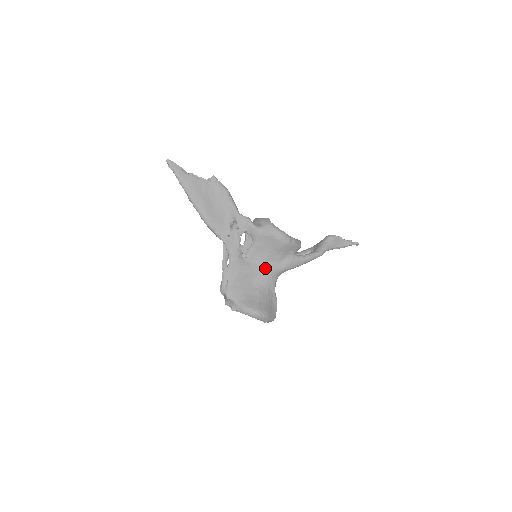
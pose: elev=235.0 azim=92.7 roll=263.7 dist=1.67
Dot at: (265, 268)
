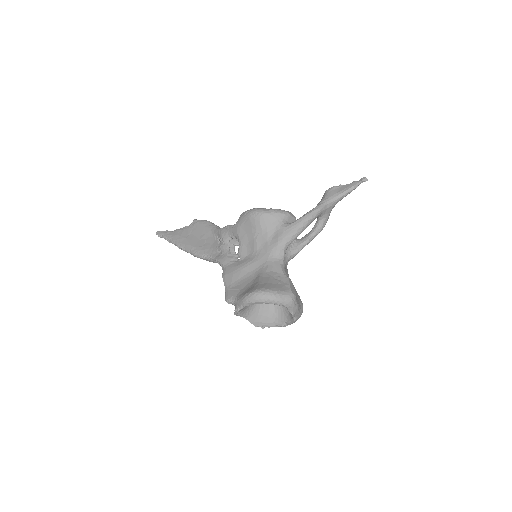
Dot at: (260, 255)
